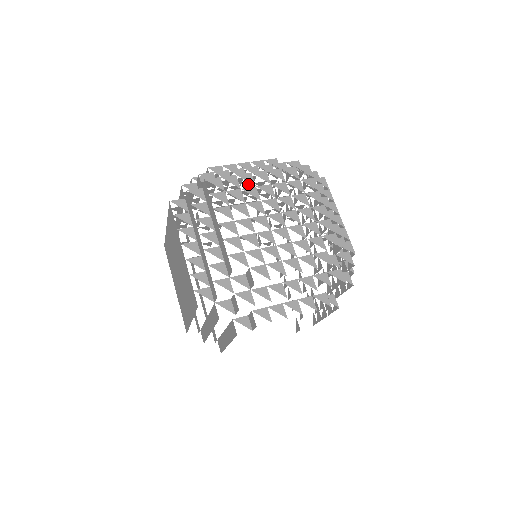
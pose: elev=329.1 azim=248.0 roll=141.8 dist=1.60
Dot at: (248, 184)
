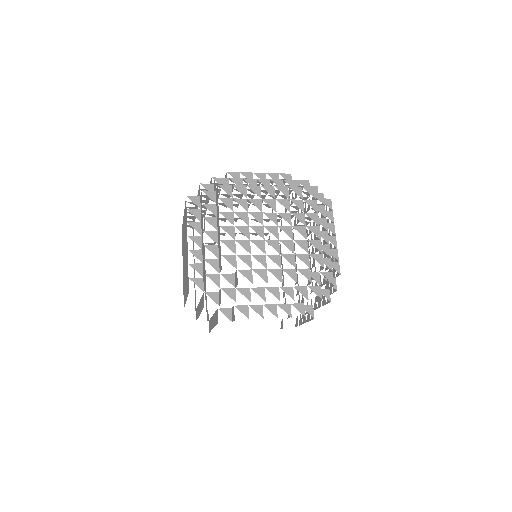
Dot at: (264, 190)
